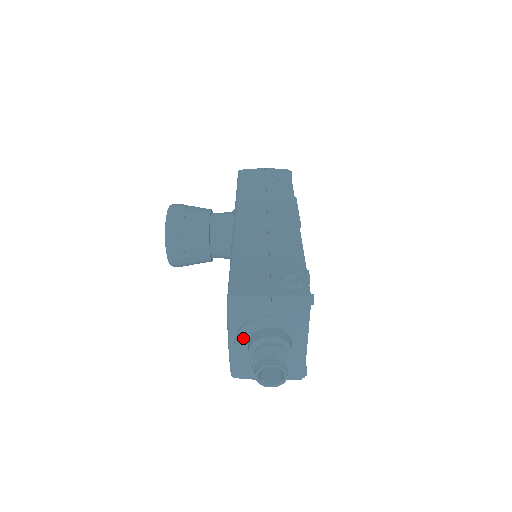
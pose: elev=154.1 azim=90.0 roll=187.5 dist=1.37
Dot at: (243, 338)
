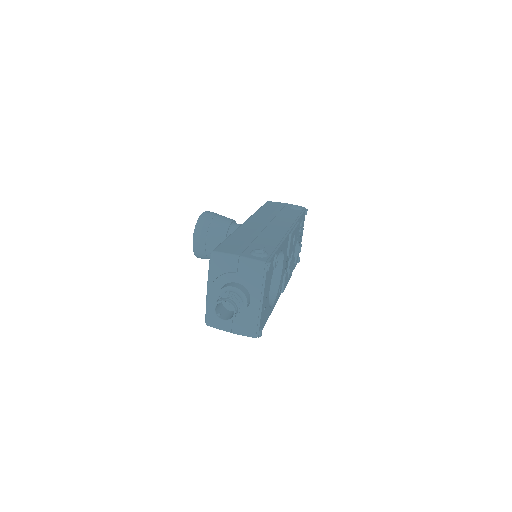
Dot at: (216, 288)
